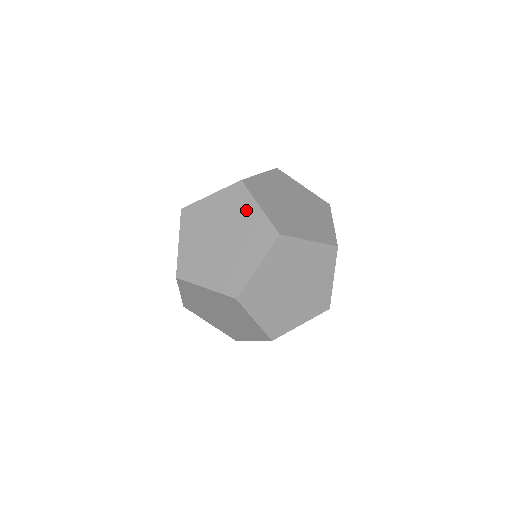
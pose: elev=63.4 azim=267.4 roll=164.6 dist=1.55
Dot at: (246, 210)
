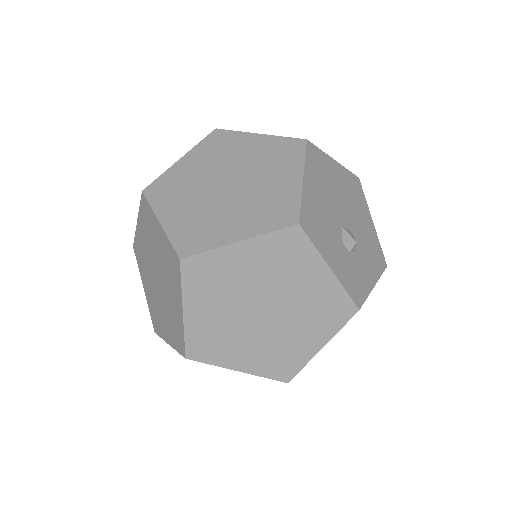
Dot at: occluded
